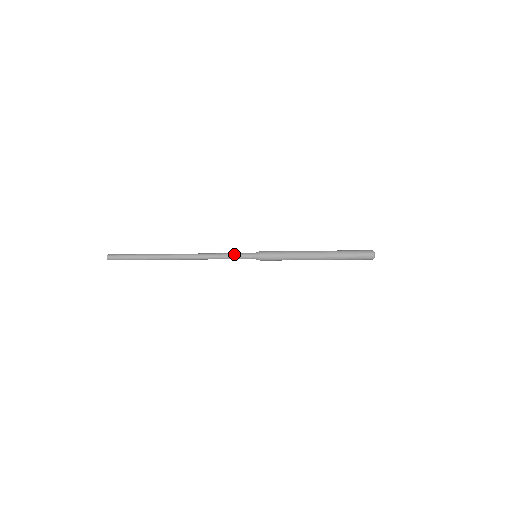
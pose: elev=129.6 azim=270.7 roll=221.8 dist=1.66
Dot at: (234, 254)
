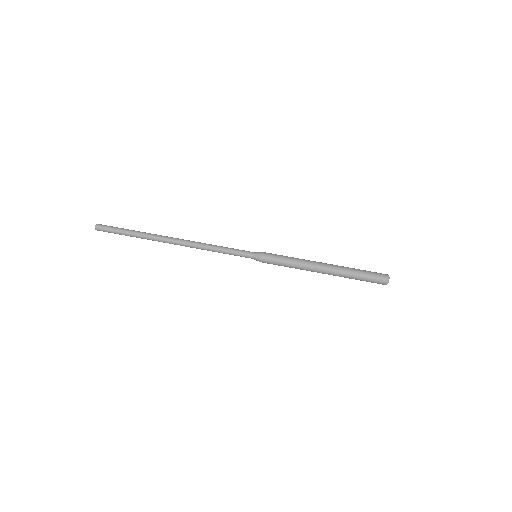
Dot at: (231, 252)
